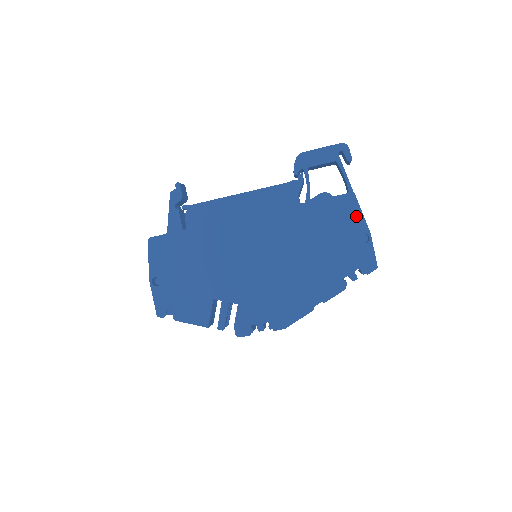
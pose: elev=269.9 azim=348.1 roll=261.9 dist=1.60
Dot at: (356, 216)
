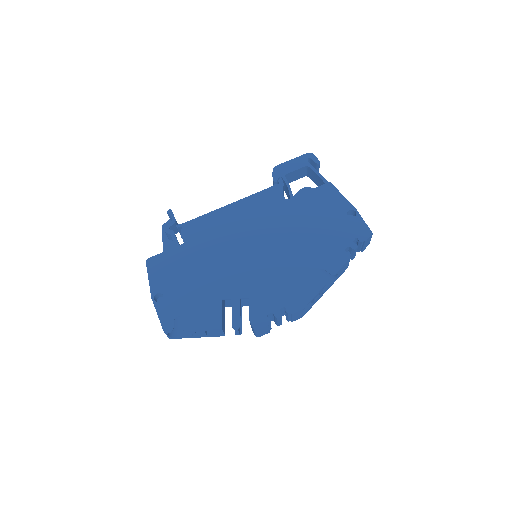
Dot at: (338, 198)
